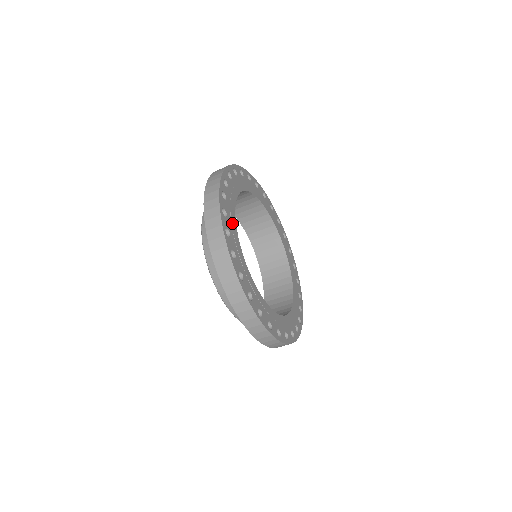
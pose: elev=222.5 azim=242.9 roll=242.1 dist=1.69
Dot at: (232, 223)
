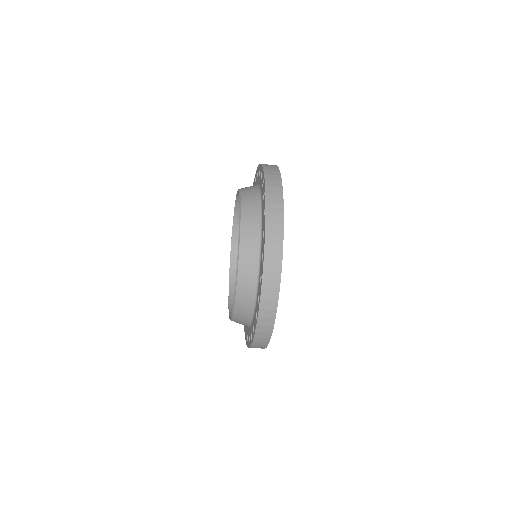
Dot at: occluded
